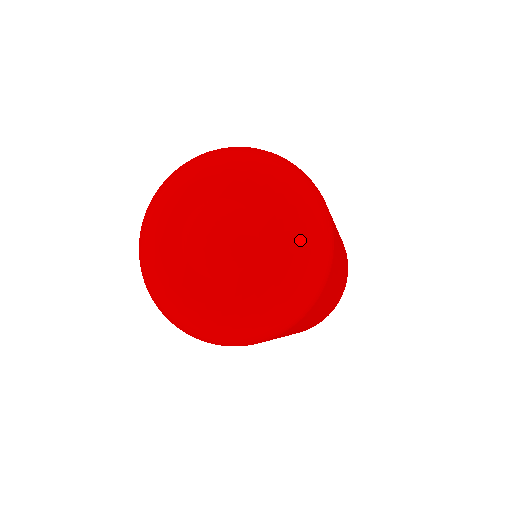
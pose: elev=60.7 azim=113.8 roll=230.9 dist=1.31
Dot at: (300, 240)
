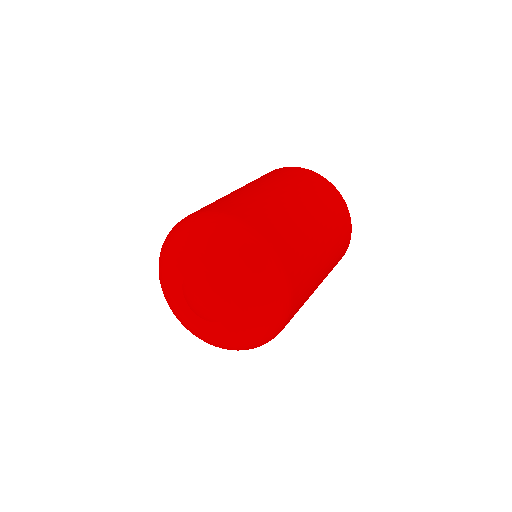
Dot at: (245, 271)
